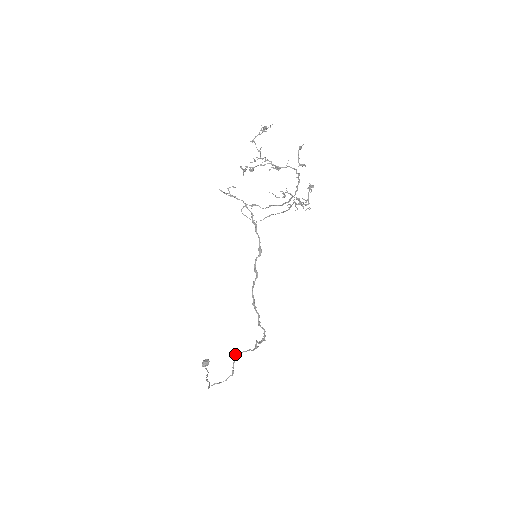
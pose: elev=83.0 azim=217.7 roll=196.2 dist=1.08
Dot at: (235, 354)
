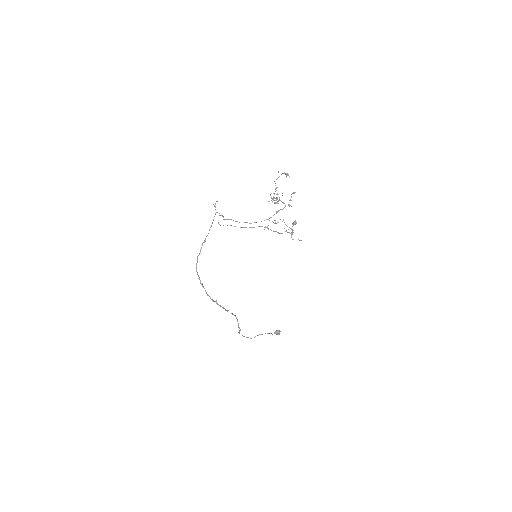
Dot at: occluded
